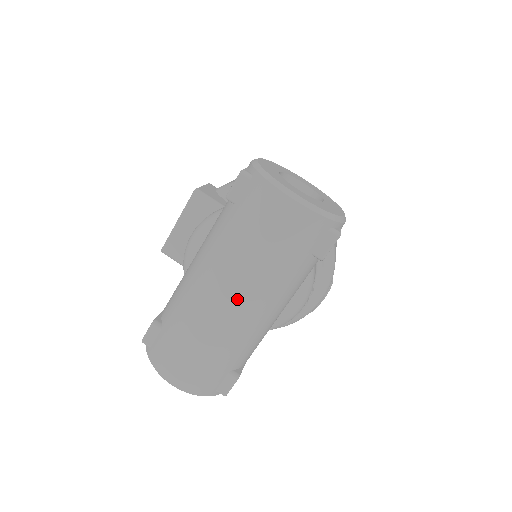
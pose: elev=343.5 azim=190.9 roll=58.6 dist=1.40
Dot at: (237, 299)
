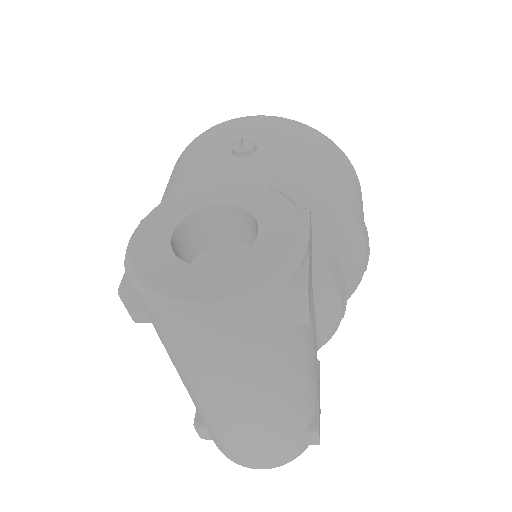
Dot at: (244, 408)
